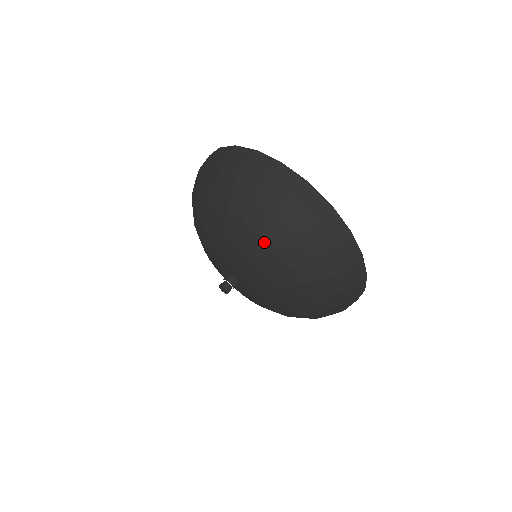
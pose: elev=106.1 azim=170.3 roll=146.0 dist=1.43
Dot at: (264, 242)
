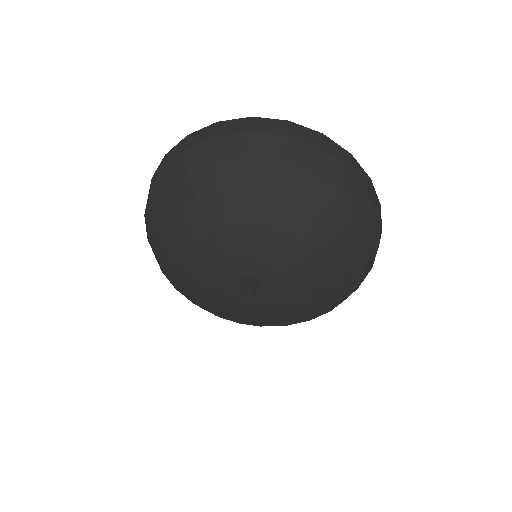
Dot at: (187, 212)
